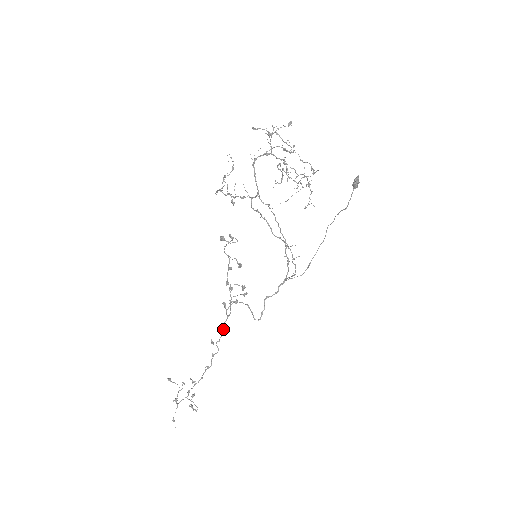
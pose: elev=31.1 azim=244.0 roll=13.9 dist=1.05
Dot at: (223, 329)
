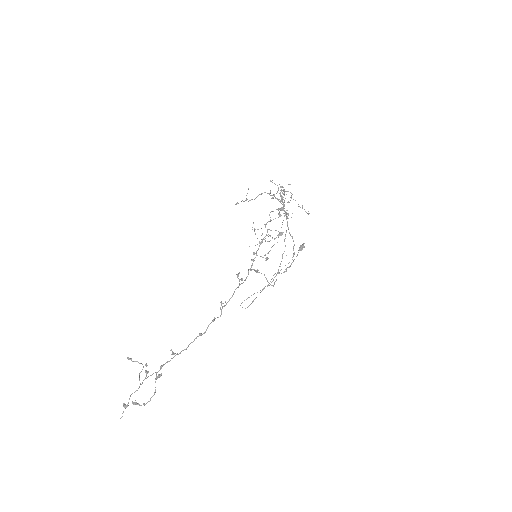
Dot at: occluded
